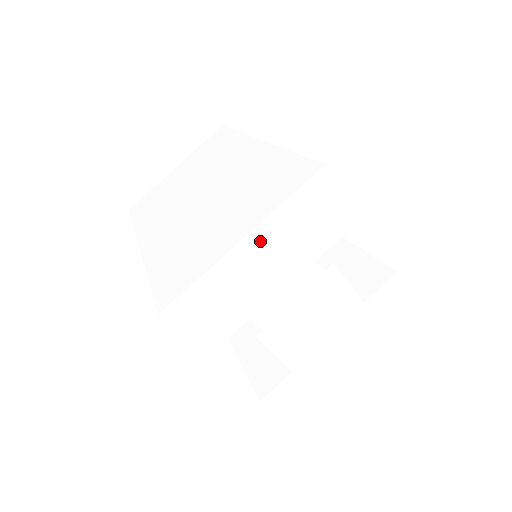
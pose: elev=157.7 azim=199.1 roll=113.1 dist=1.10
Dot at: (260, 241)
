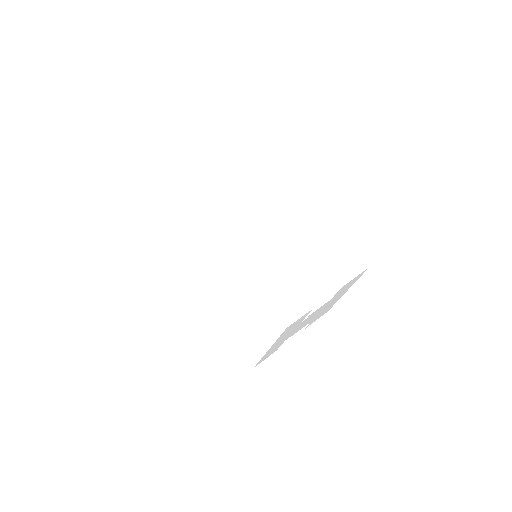
Dot at: (275, 344)
